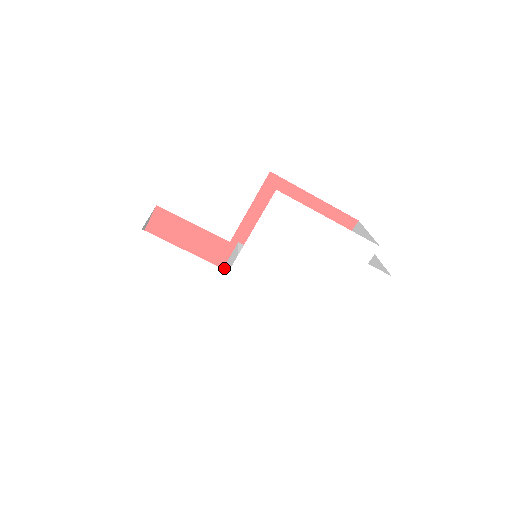
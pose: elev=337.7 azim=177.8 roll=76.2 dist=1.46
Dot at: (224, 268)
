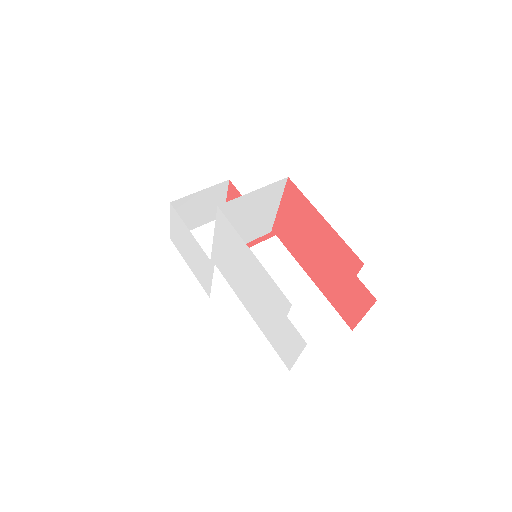
Dot at: occluded
